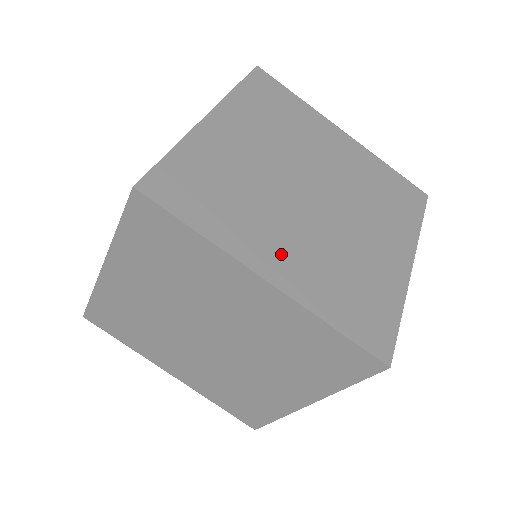
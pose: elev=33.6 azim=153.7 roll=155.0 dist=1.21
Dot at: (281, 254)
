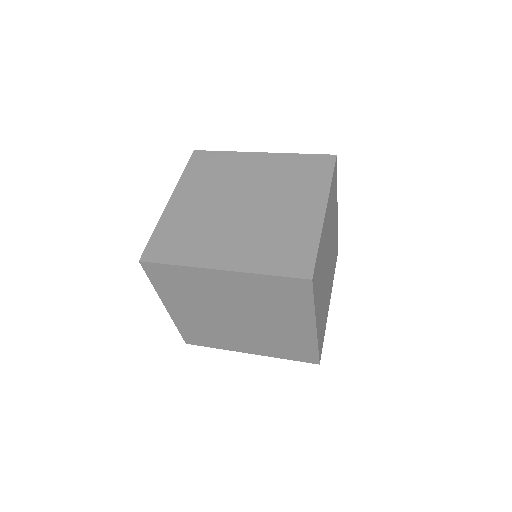
Dot at: (329, 294)
